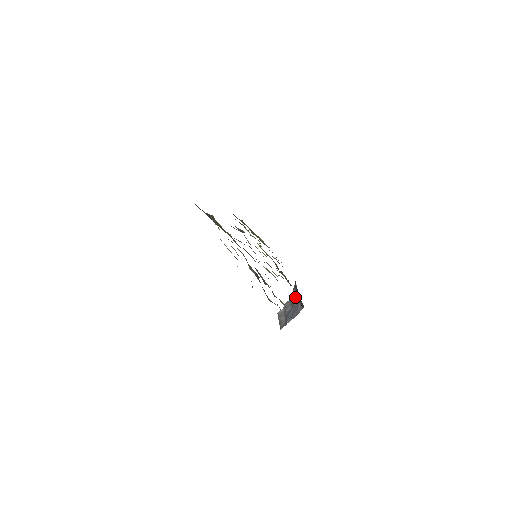
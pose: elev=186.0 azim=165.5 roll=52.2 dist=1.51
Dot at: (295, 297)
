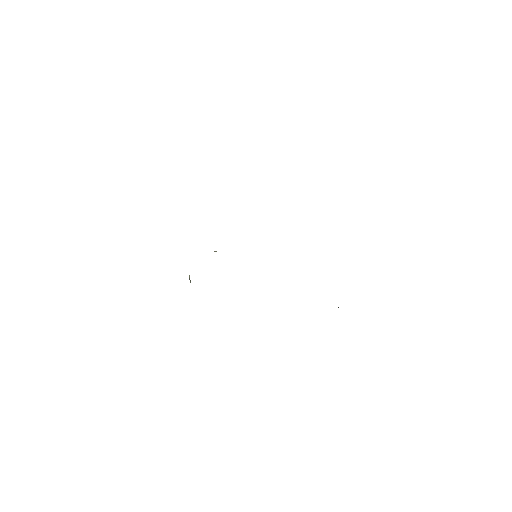
Dot at: occluded
